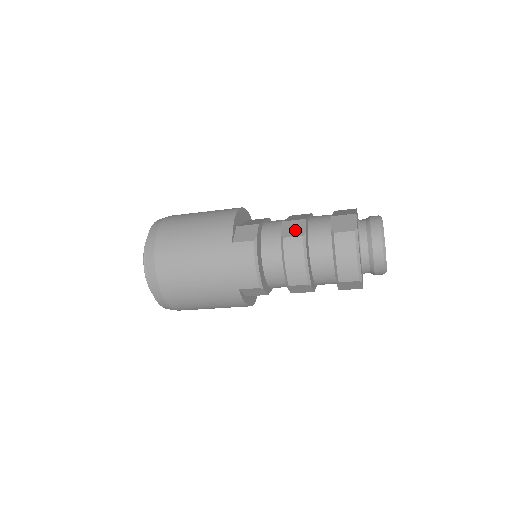
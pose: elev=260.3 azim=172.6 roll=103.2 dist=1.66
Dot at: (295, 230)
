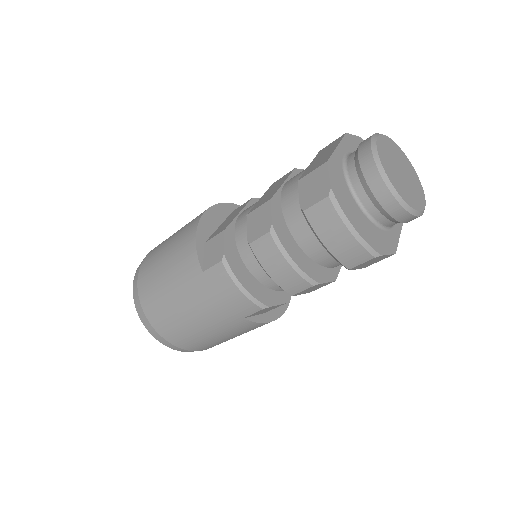
Dot at: (260, 225)
